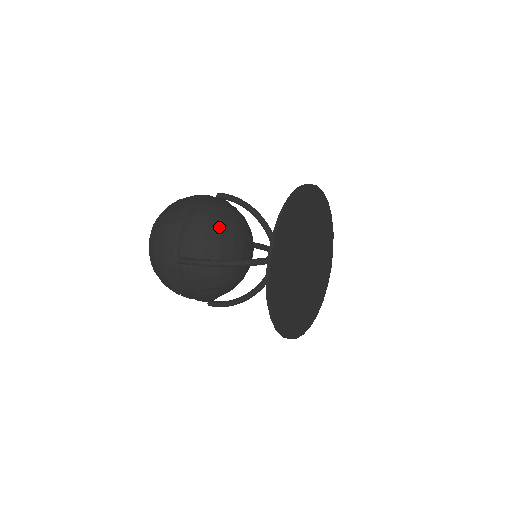
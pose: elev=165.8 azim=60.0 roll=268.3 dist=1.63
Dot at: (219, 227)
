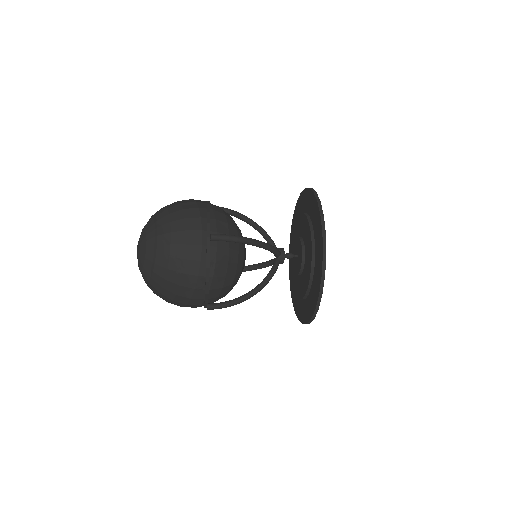
Dot at: (233, 220)
